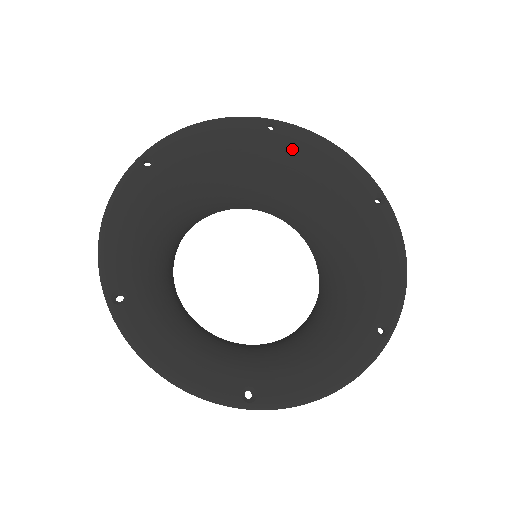
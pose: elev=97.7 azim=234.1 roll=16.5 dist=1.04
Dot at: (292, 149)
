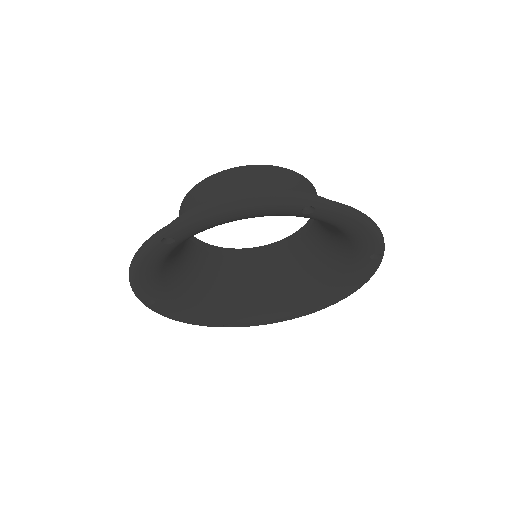
Dot at: occluded
